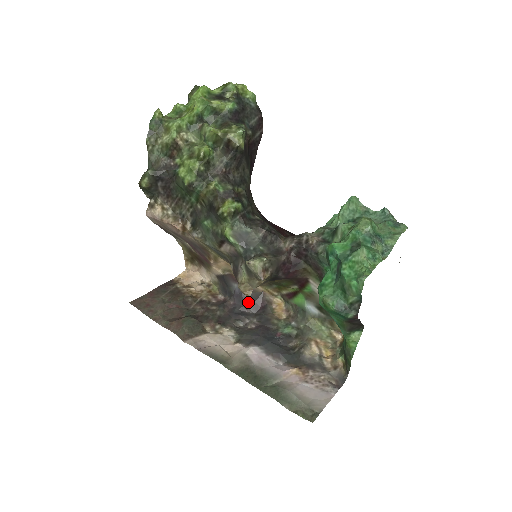
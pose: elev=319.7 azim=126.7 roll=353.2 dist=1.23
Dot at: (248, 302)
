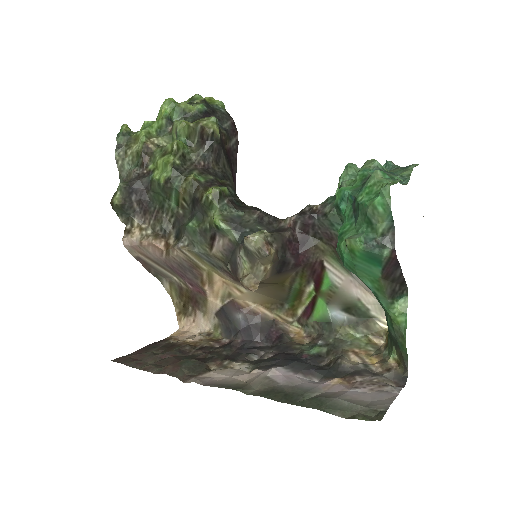
Dot at: (259, 334)
